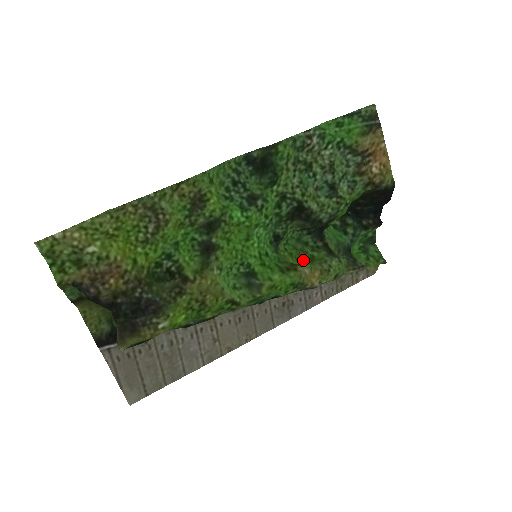
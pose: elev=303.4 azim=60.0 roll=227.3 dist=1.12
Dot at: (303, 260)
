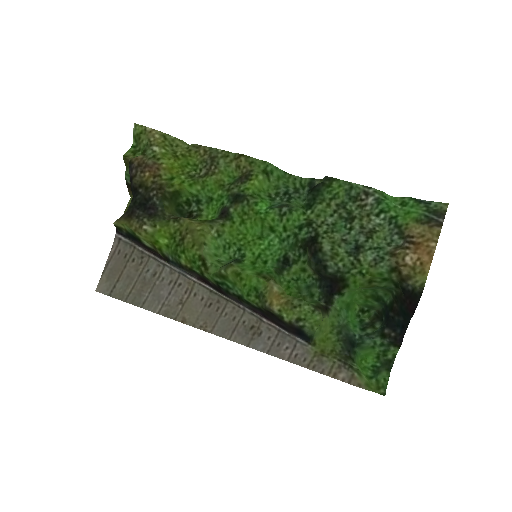
Dot at: occluded
